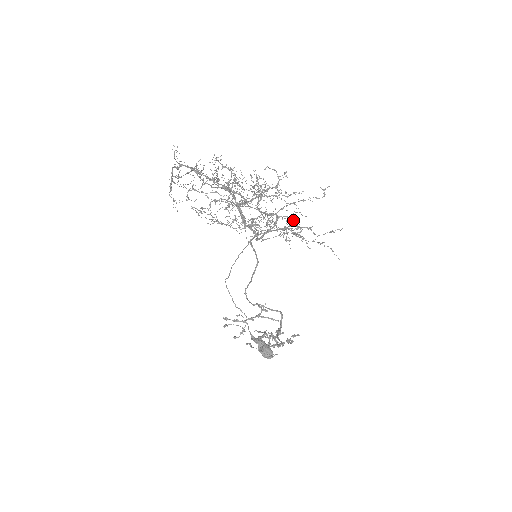
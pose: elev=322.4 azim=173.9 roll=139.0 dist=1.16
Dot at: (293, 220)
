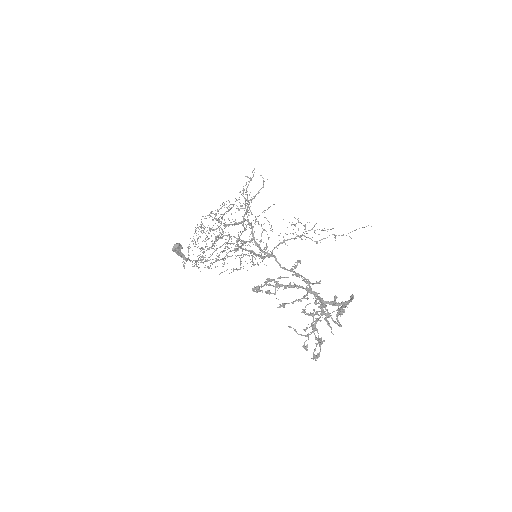
Dot at: occluded
